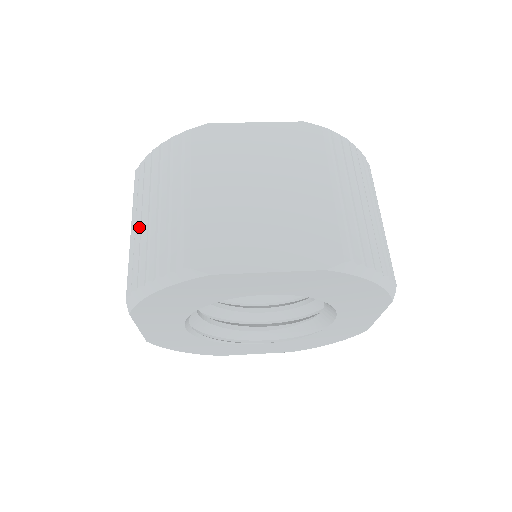
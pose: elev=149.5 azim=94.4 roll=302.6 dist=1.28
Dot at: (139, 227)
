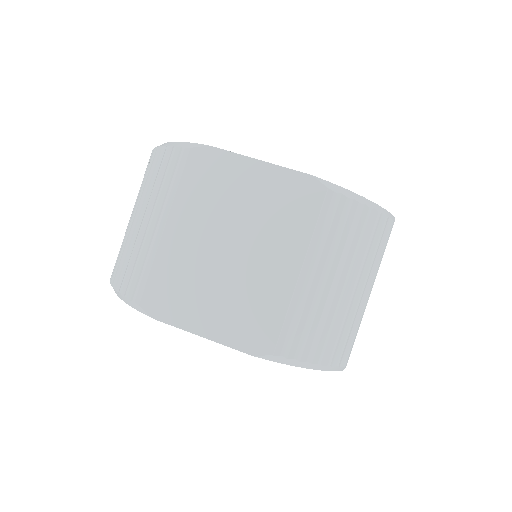
Dot at: (131, 223)
